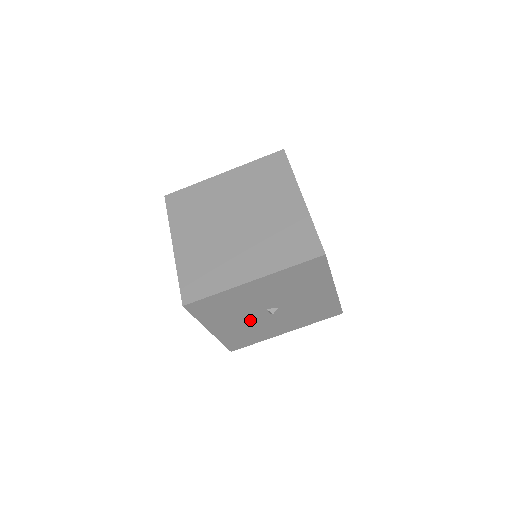
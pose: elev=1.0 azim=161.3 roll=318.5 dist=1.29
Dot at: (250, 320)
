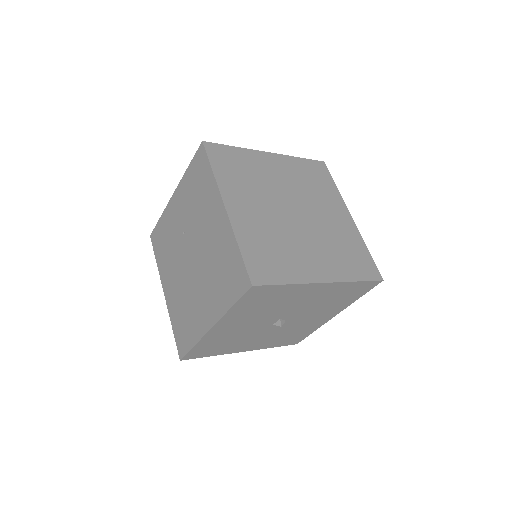
Dot at: (252, 326)
